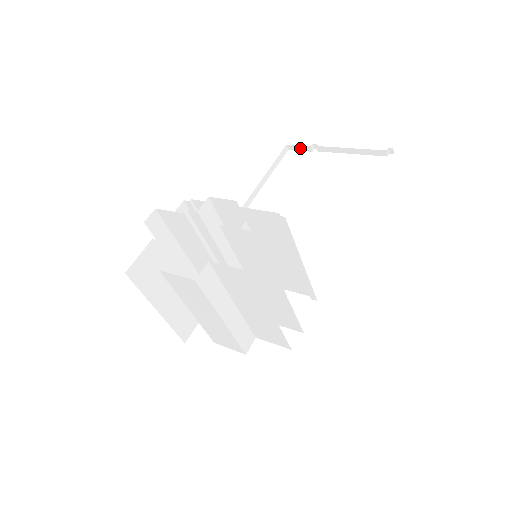
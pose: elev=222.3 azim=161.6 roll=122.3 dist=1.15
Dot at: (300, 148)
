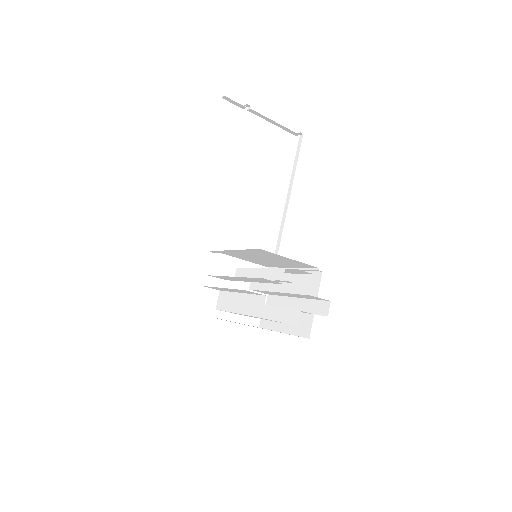
Dot at: (235, 103)
